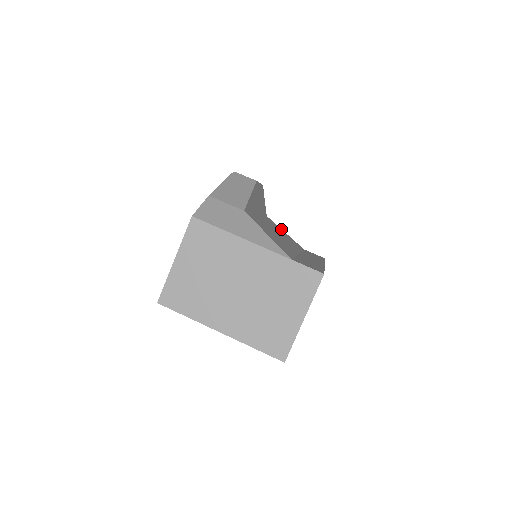
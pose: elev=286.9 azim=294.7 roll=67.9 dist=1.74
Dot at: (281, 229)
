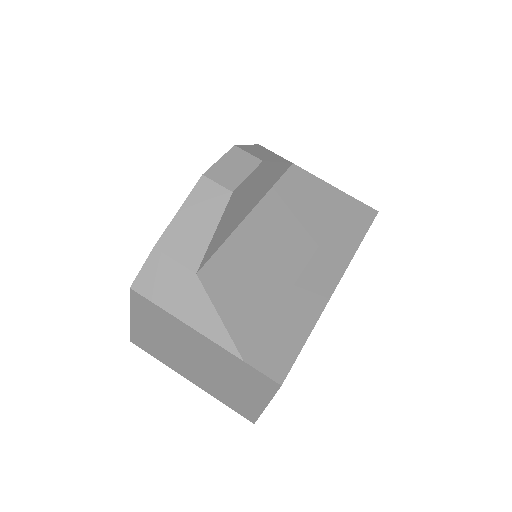
Dot at: (314, 179)
